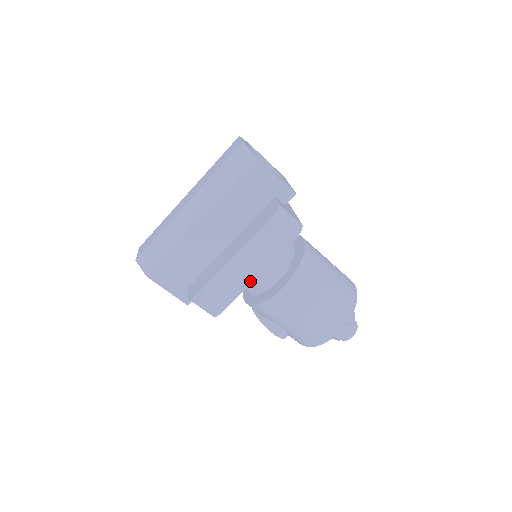
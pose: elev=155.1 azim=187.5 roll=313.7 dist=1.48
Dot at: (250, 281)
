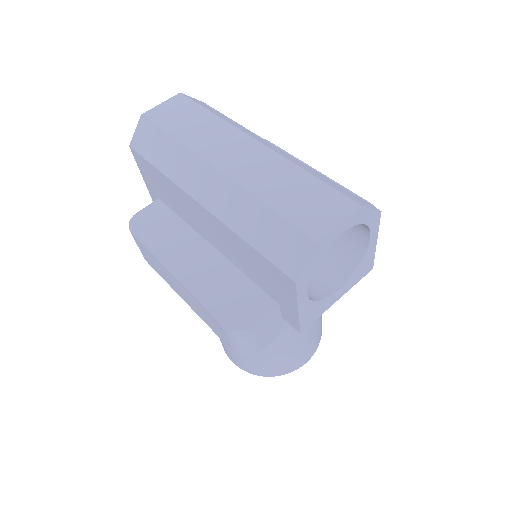
Dot at: (178, 293)
